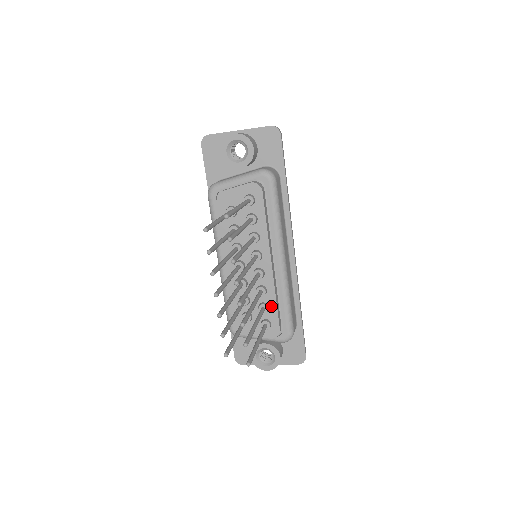
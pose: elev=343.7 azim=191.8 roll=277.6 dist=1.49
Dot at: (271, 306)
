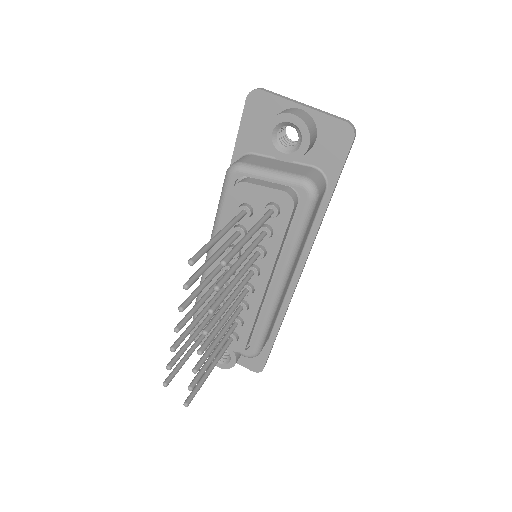
Dot at: (246, 324)
